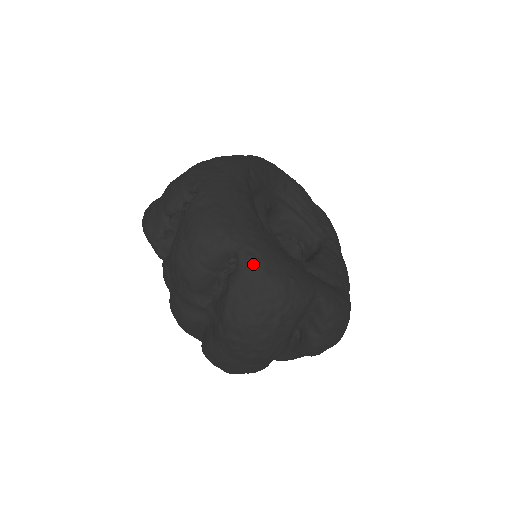
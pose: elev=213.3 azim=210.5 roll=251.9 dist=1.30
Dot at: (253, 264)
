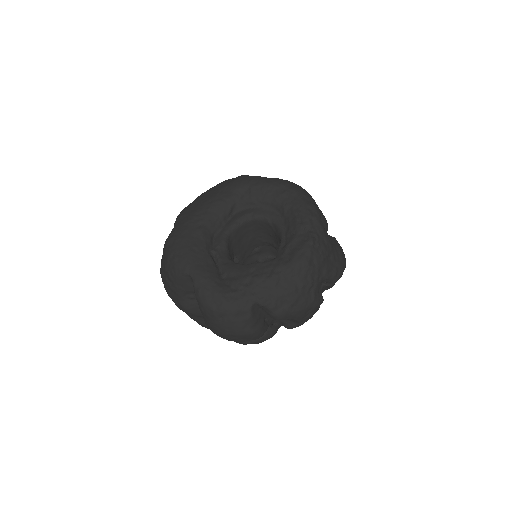
Dot at: (168, 238)
